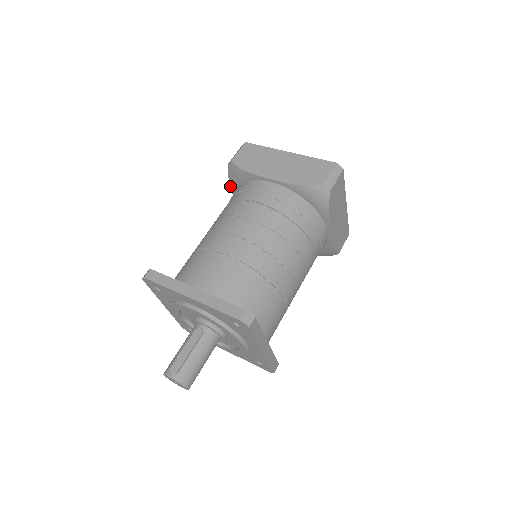
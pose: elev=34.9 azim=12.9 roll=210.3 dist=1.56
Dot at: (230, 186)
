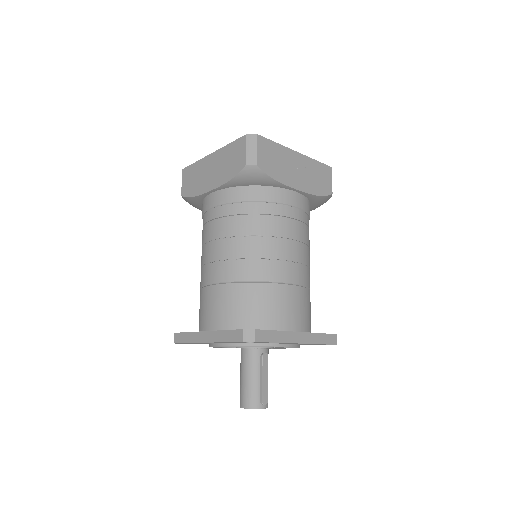
Dot at: (228, 182)
